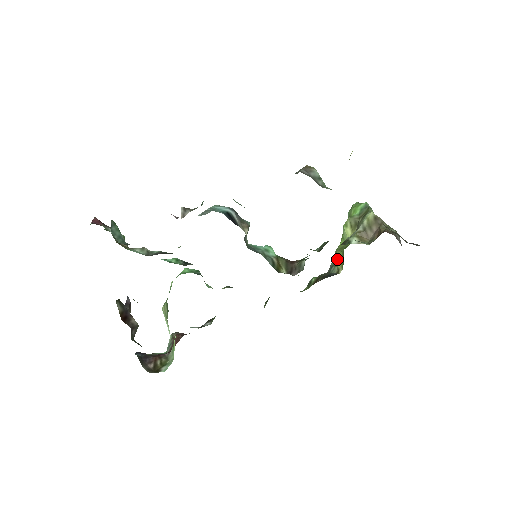
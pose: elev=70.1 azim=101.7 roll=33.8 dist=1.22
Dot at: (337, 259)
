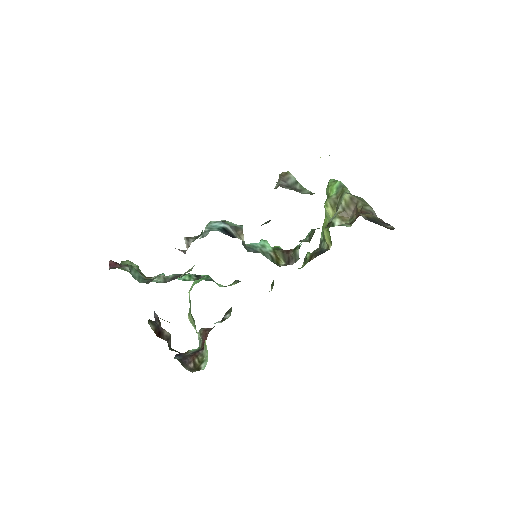
Dot at: (325, 236)
